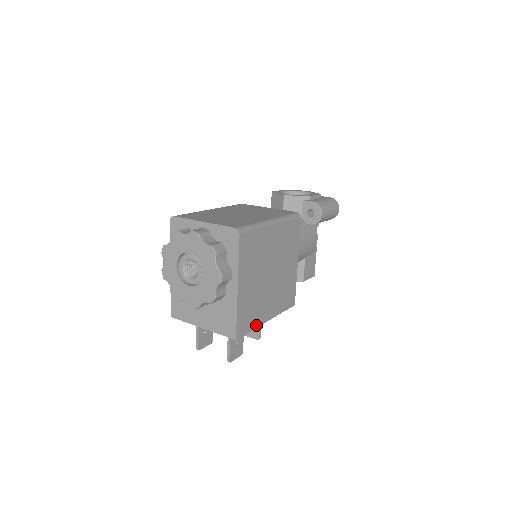
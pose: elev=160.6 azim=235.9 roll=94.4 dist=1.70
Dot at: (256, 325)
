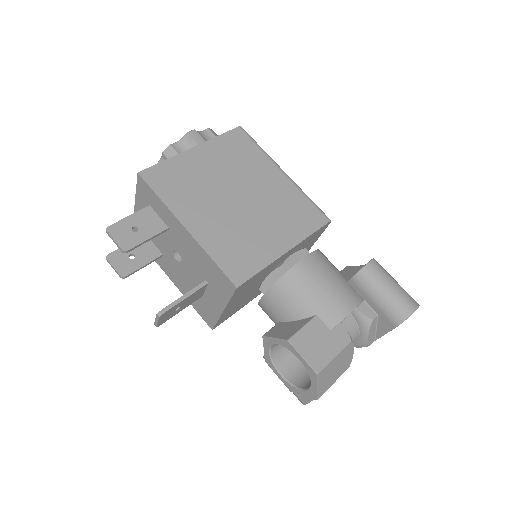
Dot at: (170, 204)
